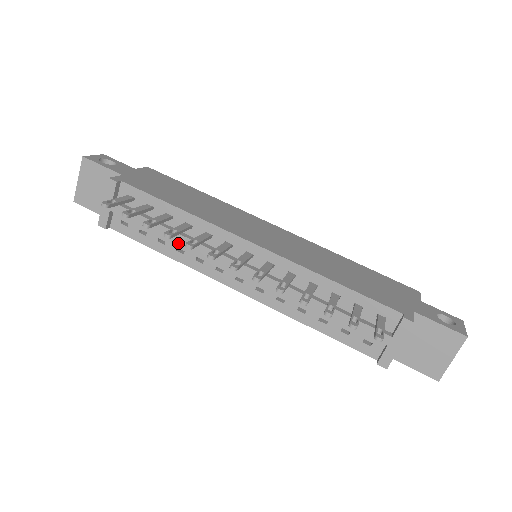
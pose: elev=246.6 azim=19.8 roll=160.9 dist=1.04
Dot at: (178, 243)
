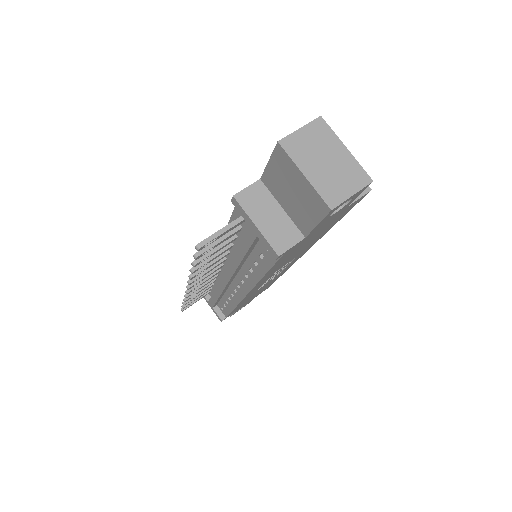
Dot at: (219, 296)
